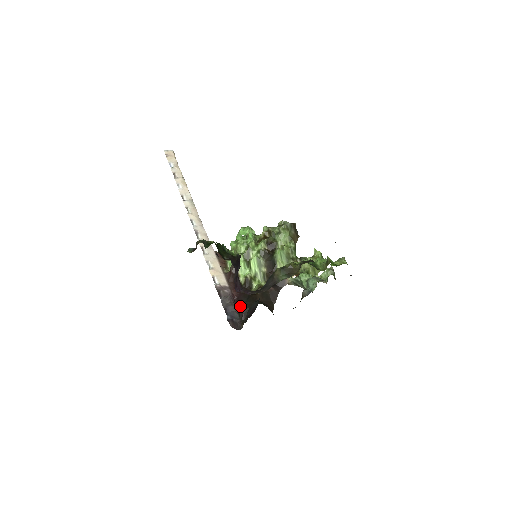
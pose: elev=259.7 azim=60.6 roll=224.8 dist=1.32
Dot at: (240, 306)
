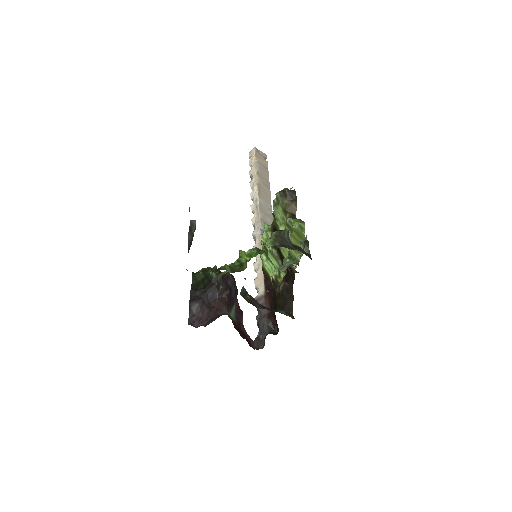
Dot at: (272, 315)
